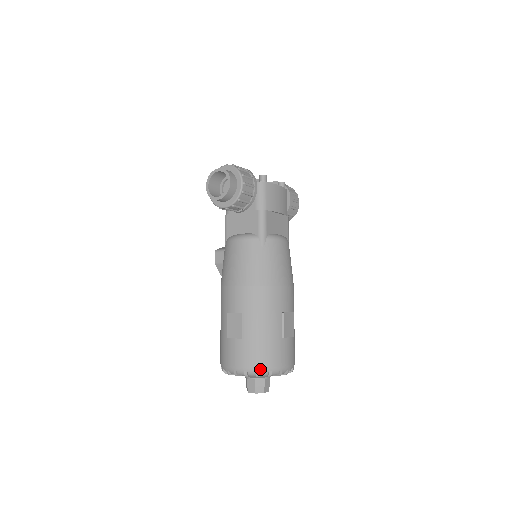
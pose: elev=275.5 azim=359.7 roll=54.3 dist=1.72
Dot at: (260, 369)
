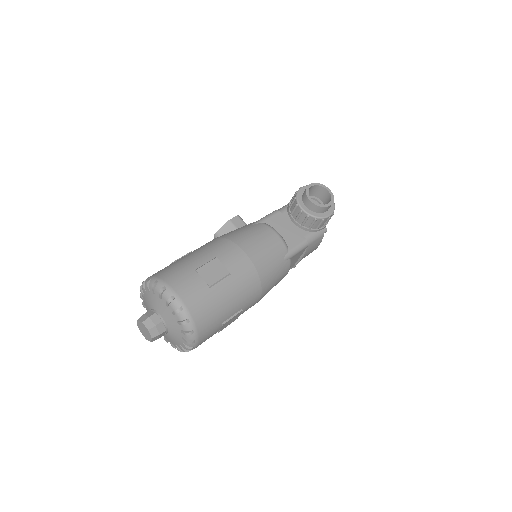
Dot at: (192, 321)
